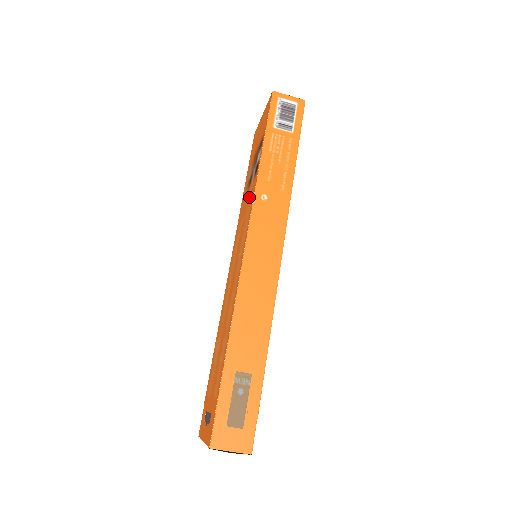
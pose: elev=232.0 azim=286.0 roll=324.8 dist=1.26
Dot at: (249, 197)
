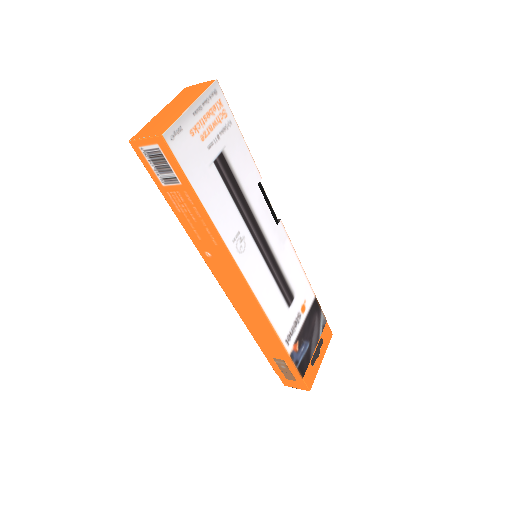
Dot at: occluded
